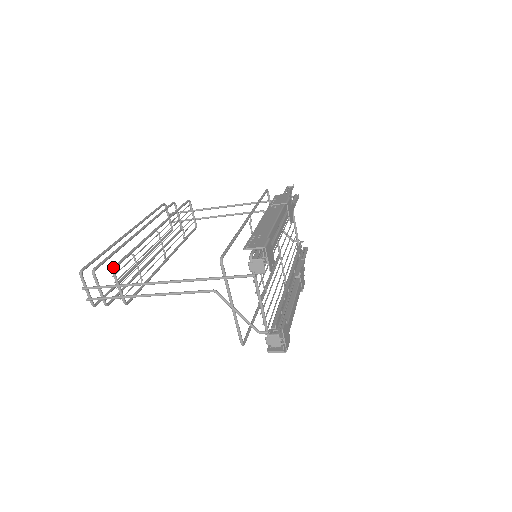
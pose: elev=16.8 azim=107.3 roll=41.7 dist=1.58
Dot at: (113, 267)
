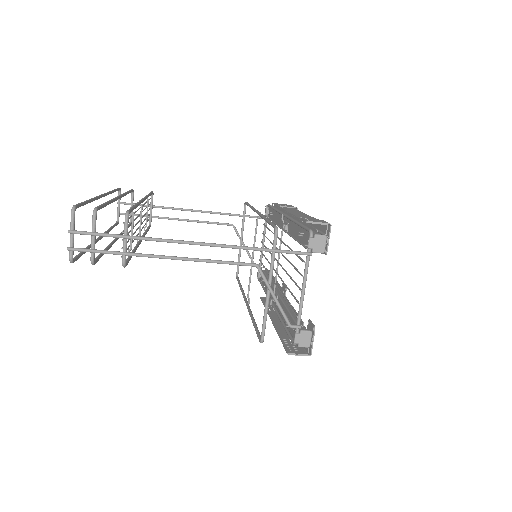
Dot at: (127, 211)
